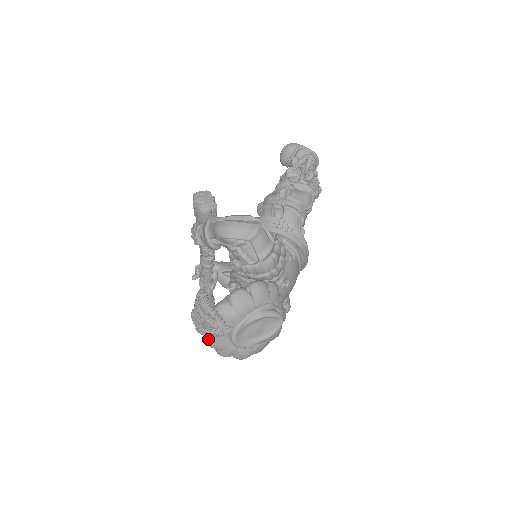
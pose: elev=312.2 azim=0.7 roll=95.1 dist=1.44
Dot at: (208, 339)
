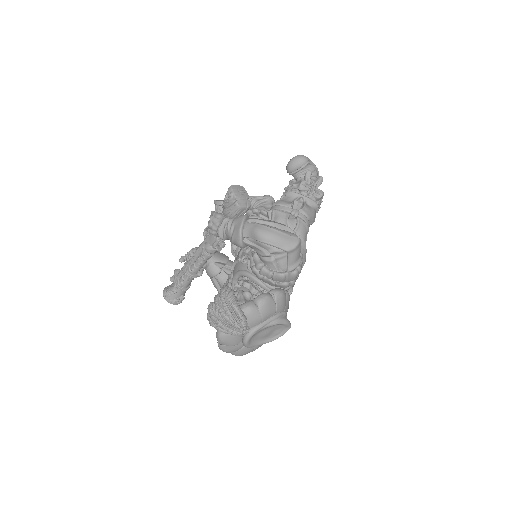
Dot at: (222, 335)
